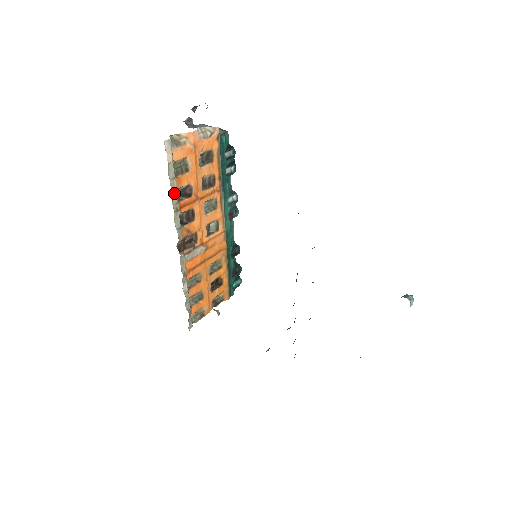
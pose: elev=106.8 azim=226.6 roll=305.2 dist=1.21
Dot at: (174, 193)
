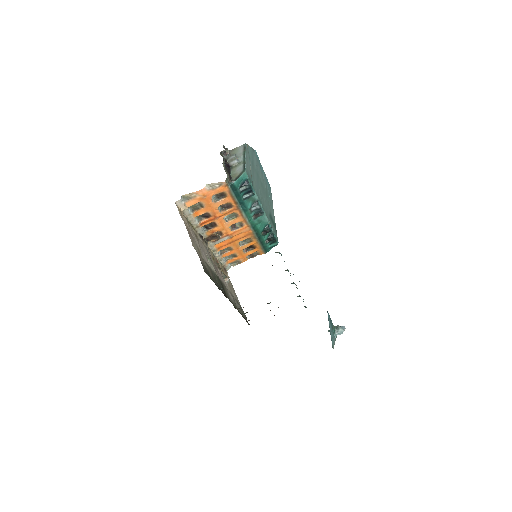
Dot at: (193, 220)
